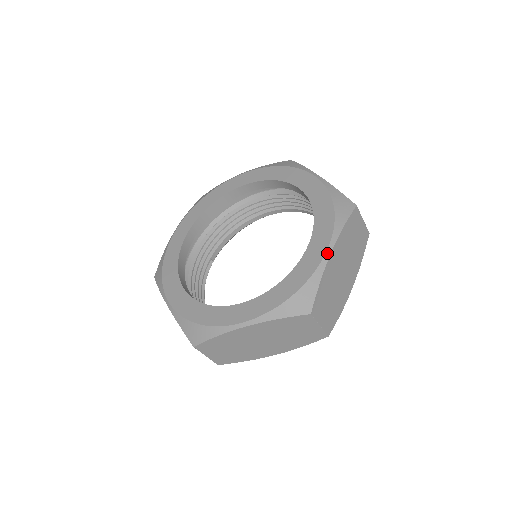
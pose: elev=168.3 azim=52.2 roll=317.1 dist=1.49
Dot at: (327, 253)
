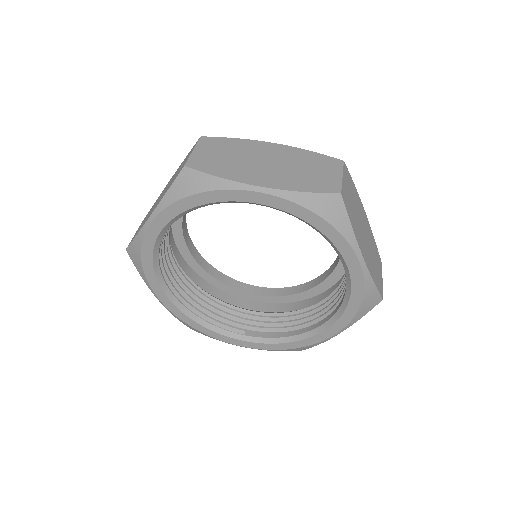
Dot at: (269, 144)
